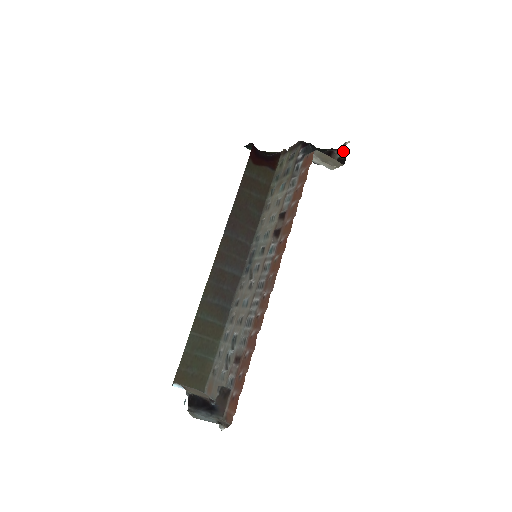
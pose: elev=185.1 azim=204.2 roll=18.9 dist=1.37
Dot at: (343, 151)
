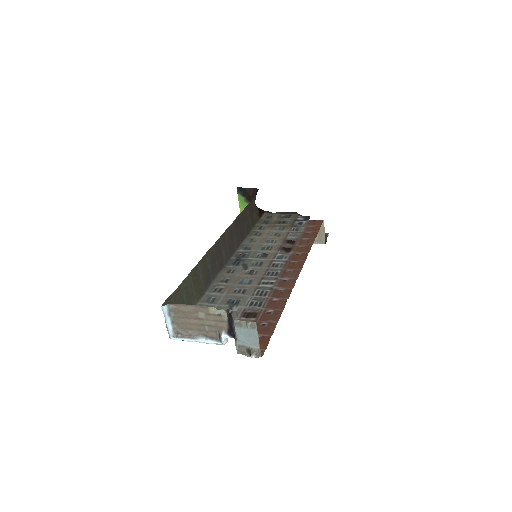
Dot at: (325, 237)
